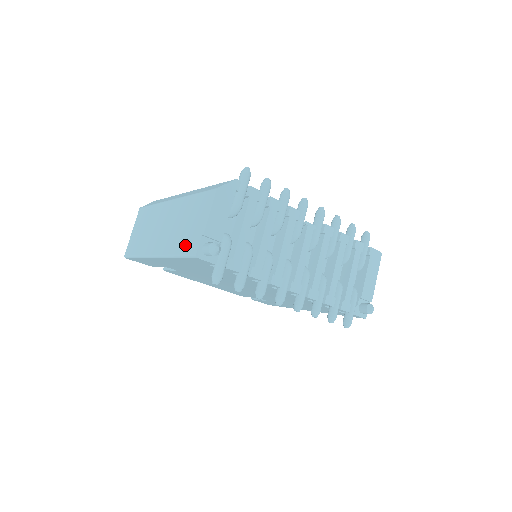
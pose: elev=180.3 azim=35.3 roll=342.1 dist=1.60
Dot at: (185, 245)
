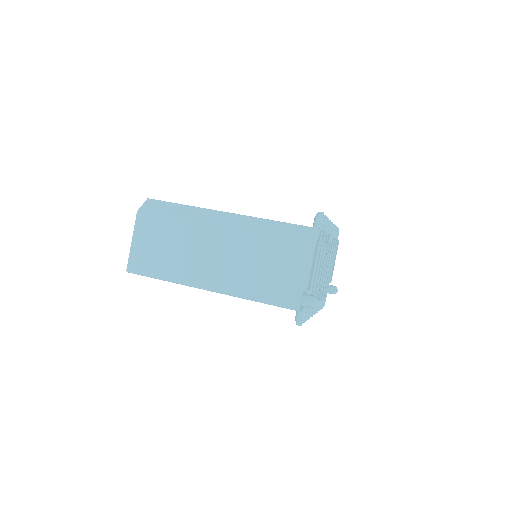
Dot at: (274, 294)
